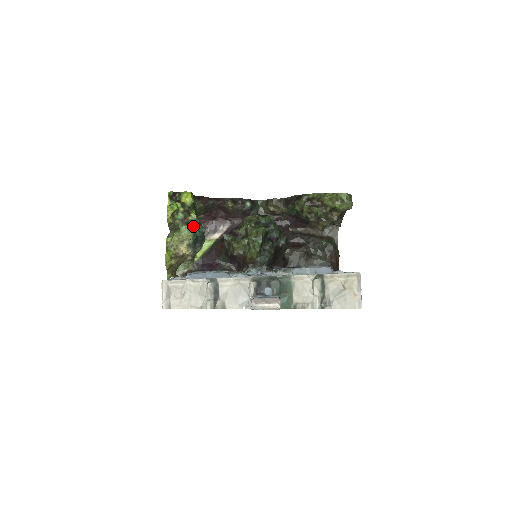
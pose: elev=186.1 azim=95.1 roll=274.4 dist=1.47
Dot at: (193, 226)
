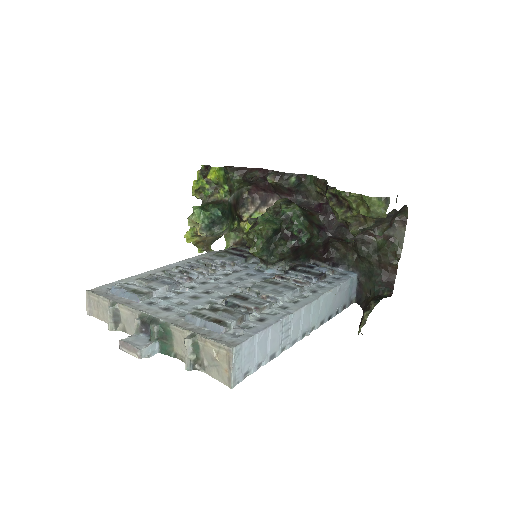
Dot at: (209, 208)
